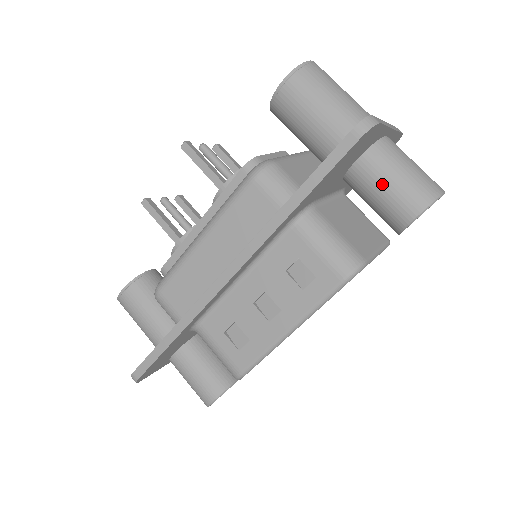
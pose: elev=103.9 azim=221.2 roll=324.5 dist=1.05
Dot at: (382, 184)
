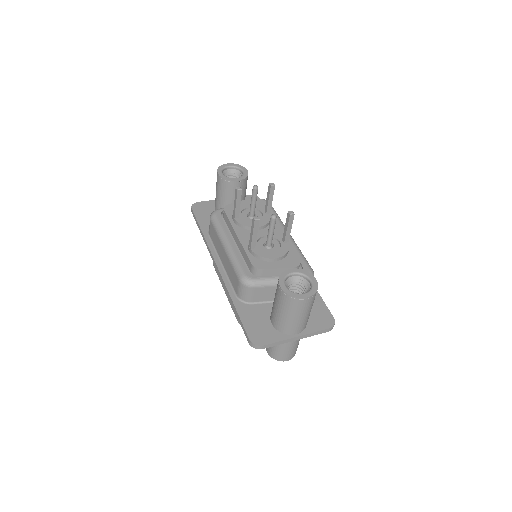
Dot at: occluded
